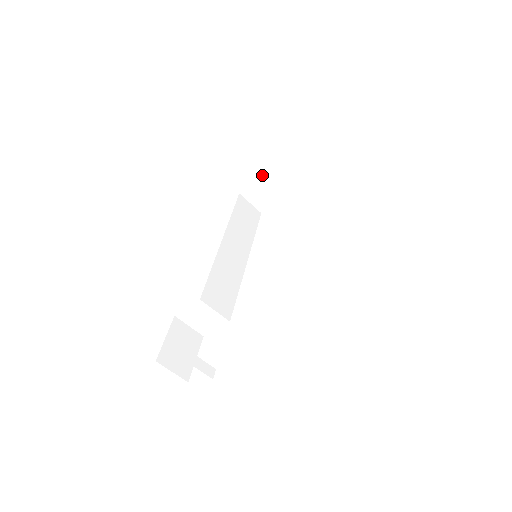
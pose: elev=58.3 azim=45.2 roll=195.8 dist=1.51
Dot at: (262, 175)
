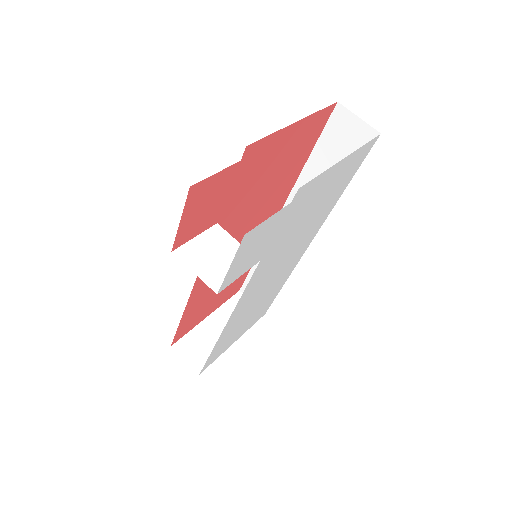
Dot at: (200, 323)
